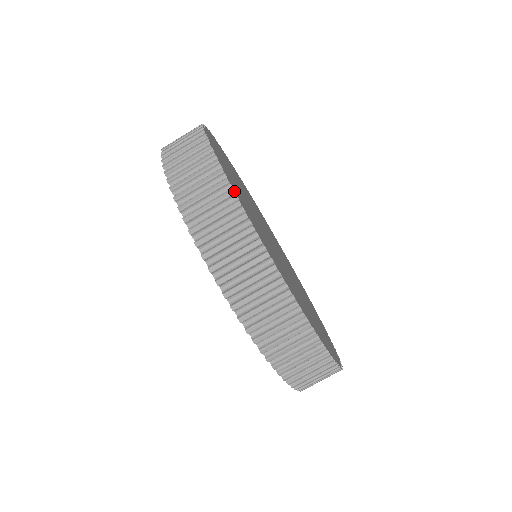
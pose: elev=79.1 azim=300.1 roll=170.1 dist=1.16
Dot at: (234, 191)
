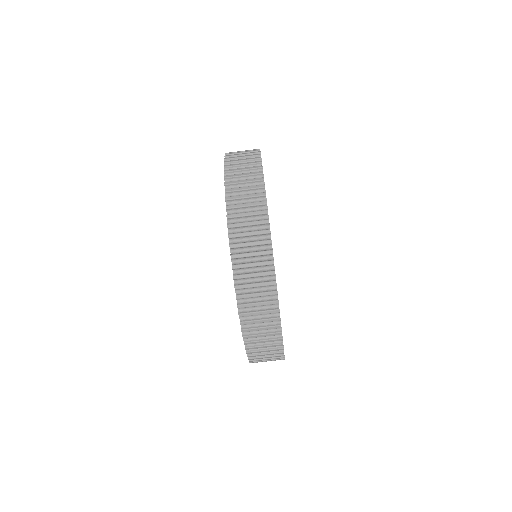
Dot at: occluded
